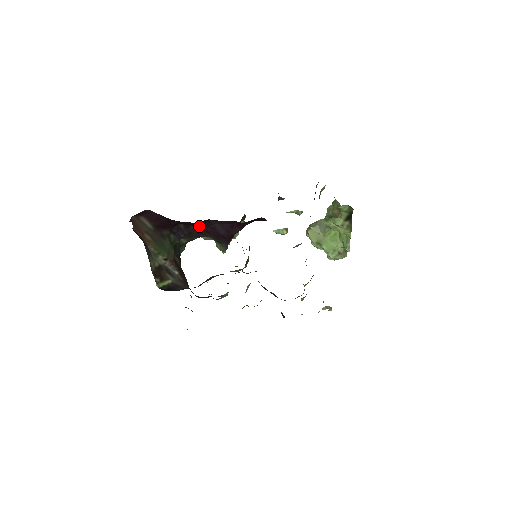
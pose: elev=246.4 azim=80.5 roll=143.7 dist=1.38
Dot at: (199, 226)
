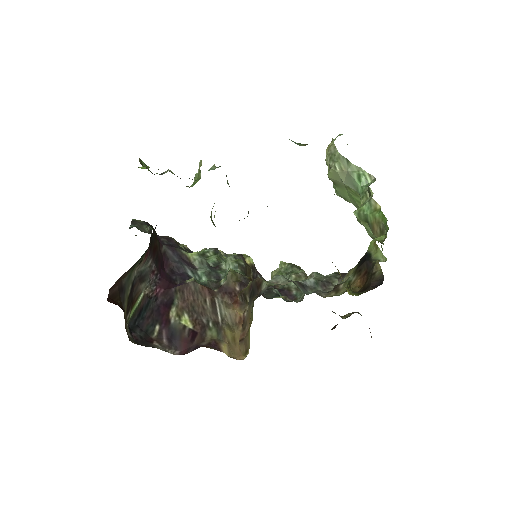
Dot at: occluded
